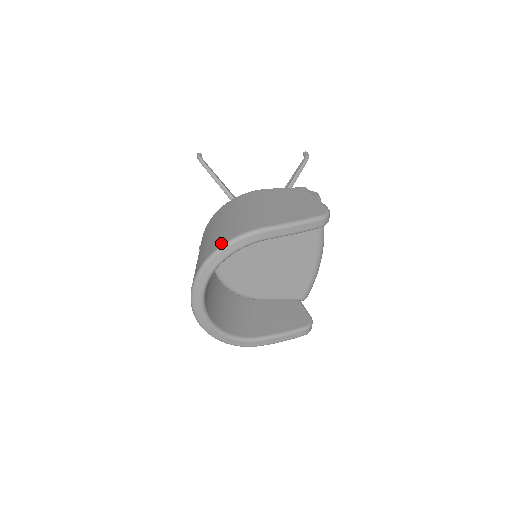
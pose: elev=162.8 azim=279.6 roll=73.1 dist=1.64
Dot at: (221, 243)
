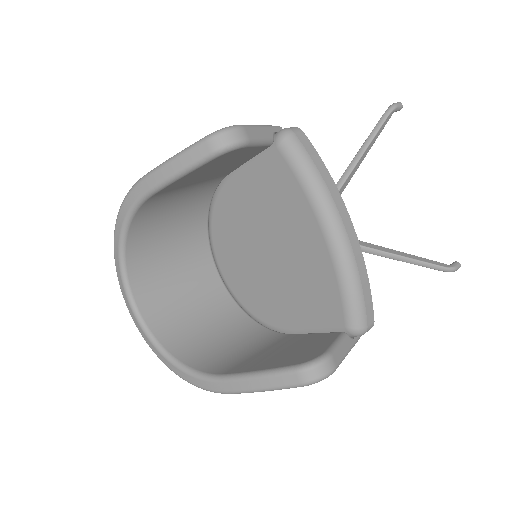
Dot at: occluded
